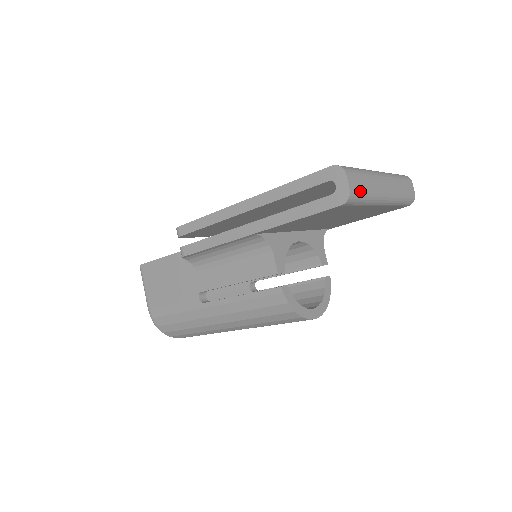
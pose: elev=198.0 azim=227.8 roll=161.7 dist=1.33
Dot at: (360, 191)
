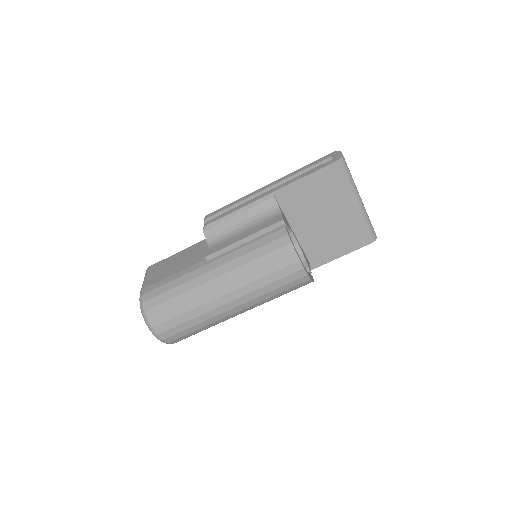
Dot at: (347, 166)
